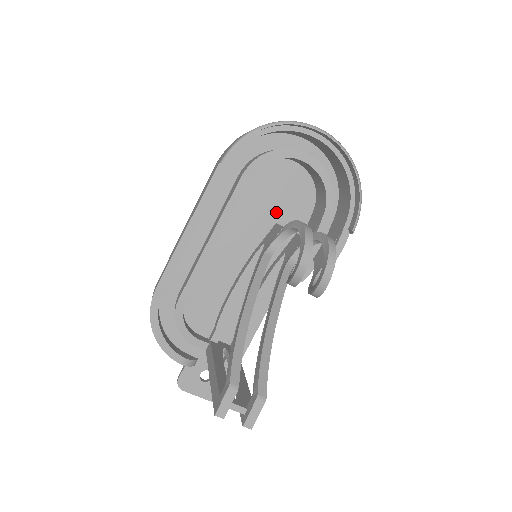
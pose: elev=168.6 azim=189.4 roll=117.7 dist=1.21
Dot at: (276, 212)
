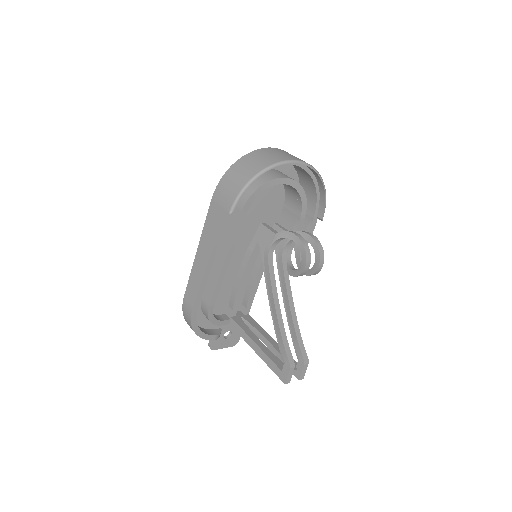
Dot at: (259, 215)
